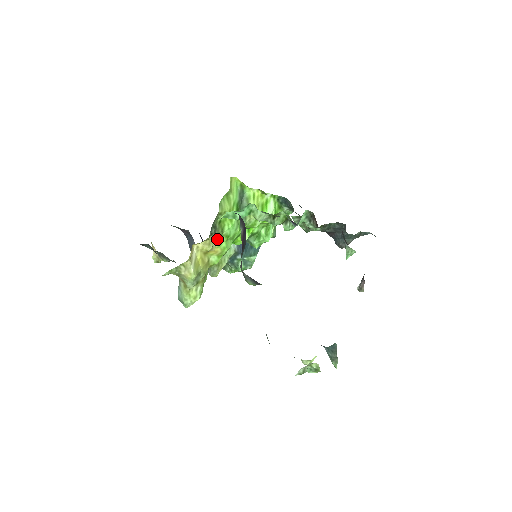
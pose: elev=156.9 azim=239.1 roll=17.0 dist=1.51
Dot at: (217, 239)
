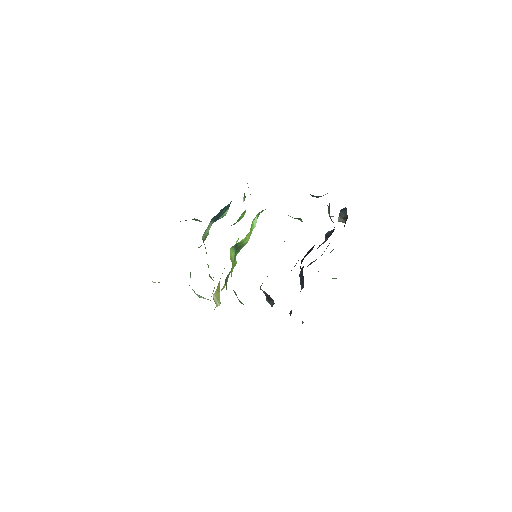
Dot at: occluded
